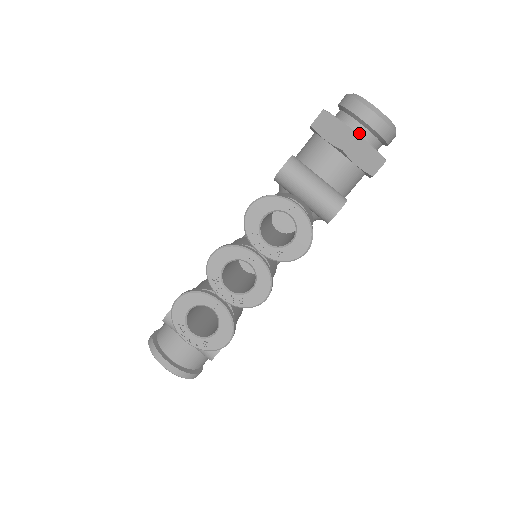
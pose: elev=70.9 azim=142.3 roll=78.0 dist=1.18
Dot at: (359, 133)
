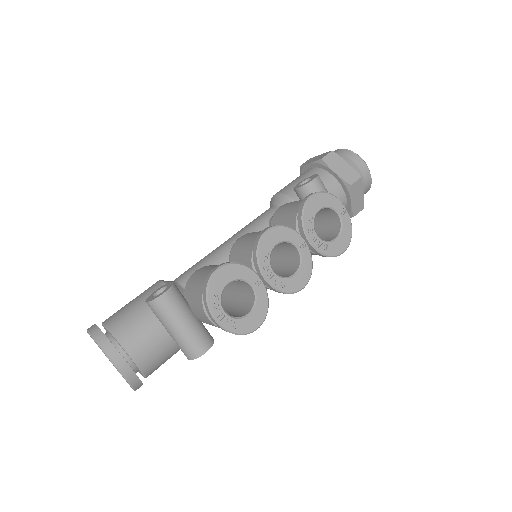
Dot at: occluded
